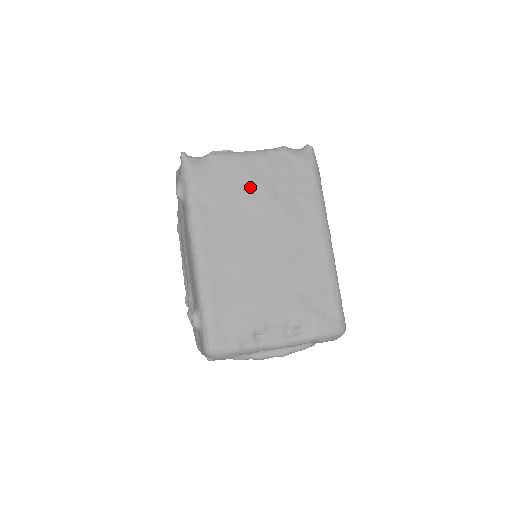
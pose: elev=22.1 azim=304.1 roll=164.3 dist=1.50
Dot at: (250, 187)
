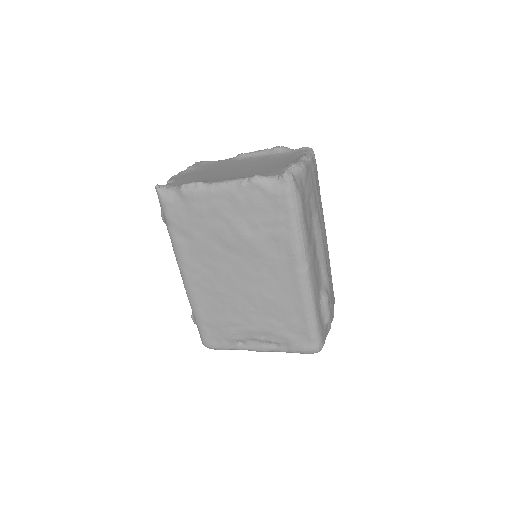
Dot at: (221, 224)
